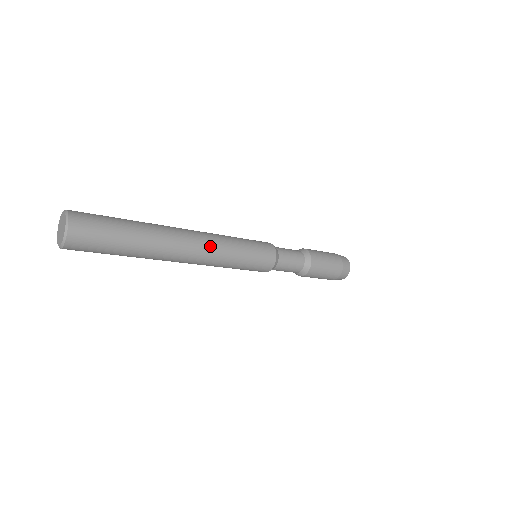
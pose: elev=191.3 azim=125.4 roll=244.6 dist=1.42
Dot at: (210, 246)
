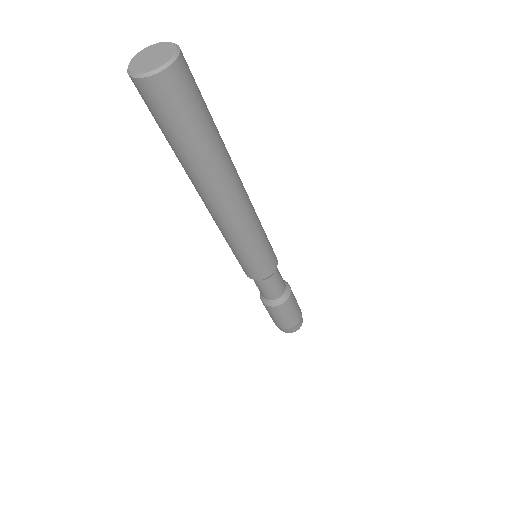
Dot at: occluded
